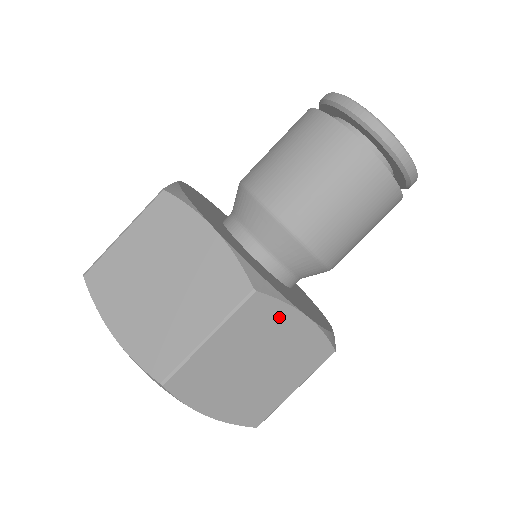
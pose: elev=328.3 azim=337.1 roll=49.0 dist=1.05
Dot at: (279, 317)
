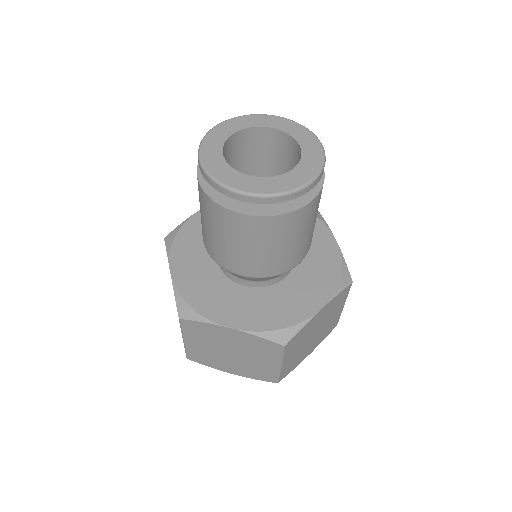
Dot at: (307, 327)
